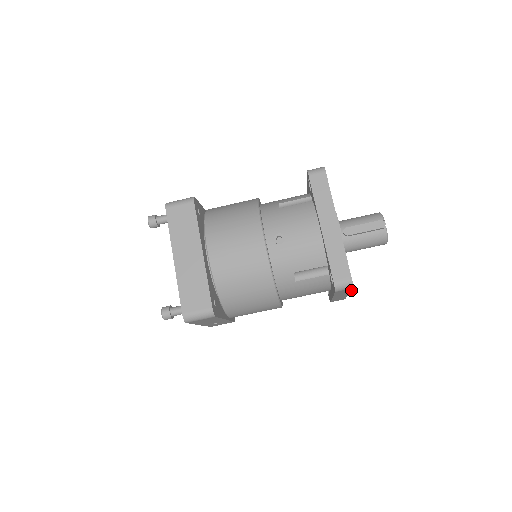
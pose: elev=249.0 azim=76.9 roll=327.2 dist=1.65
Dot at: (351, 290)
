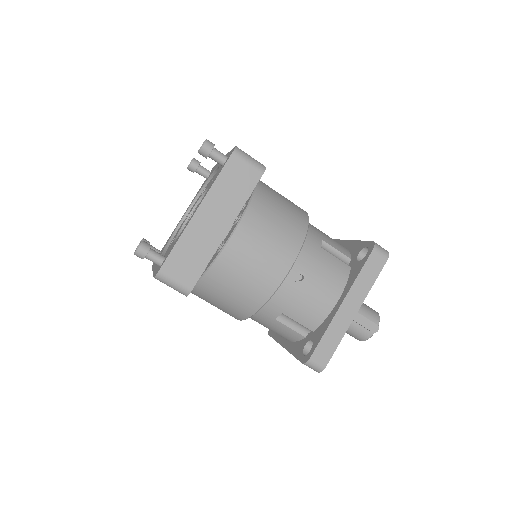
Dot at: occluded
